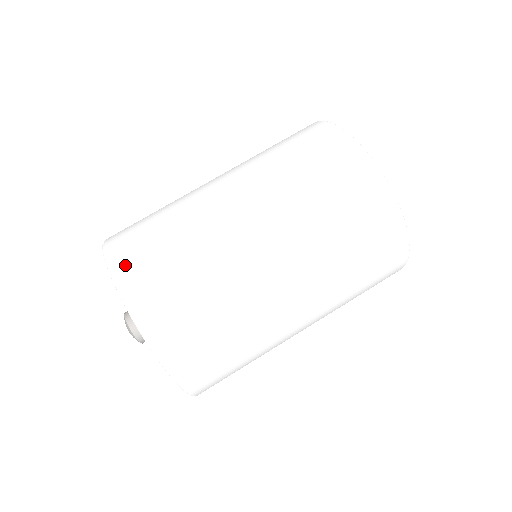
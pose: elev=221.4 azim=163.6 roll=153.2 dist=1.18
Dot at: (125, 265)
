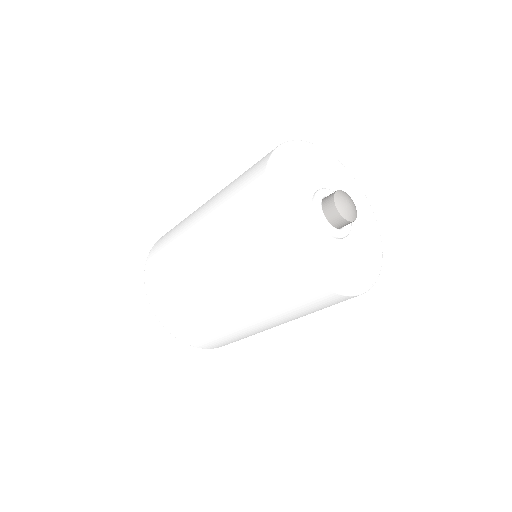
Dot at: (152, 254)
